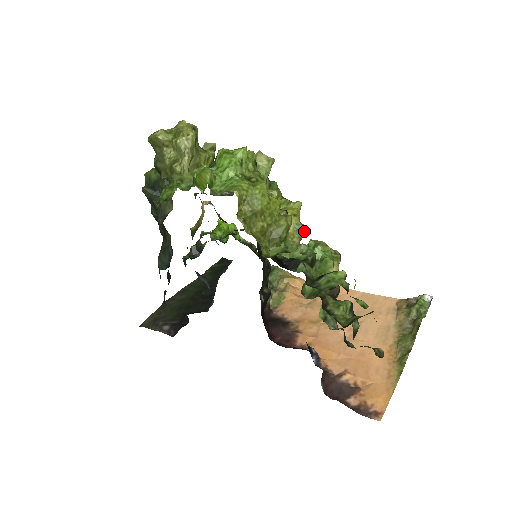
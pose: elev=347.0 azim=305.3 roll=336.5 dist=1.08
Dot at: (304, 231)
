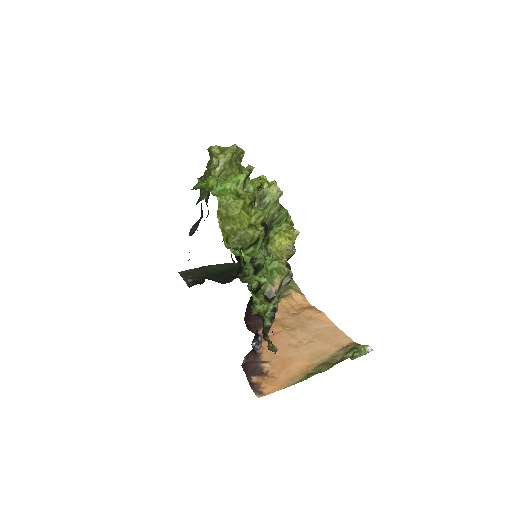
Dot at: (292, 253)
